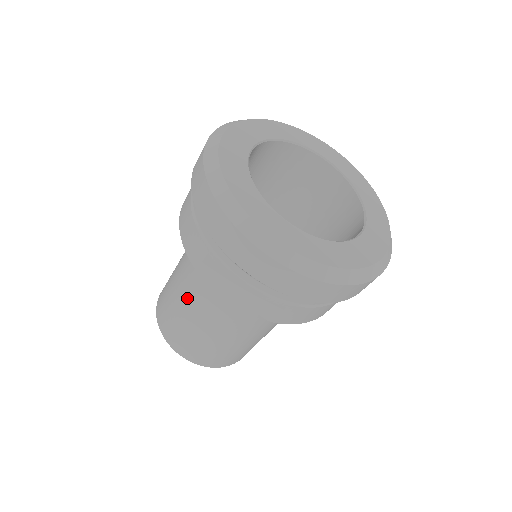
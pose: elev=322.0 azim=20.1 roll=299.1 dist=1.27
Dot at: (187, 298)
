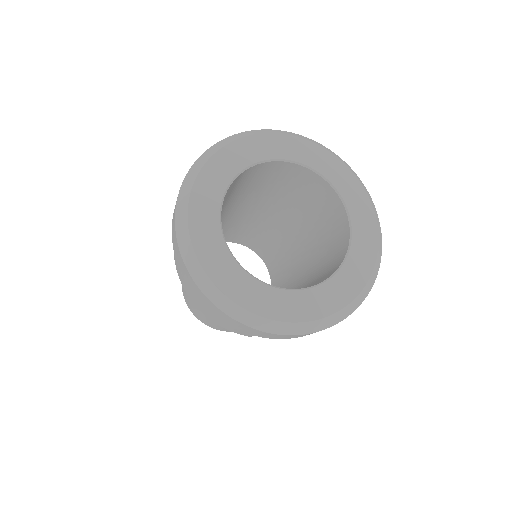
Dot at: occluded
